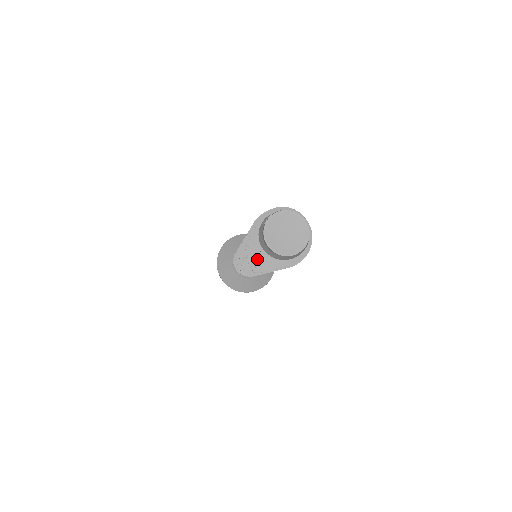
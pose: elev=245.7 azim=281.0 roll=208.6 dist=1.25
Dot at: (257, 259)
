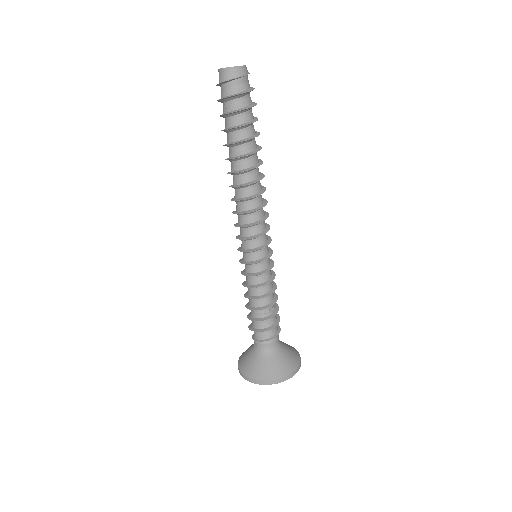
Dot at: (226, 114)
